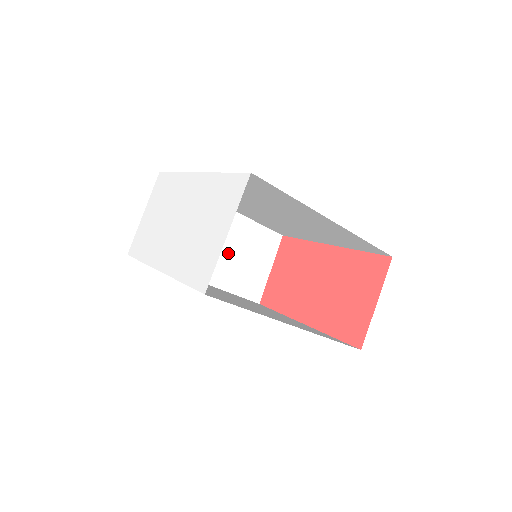
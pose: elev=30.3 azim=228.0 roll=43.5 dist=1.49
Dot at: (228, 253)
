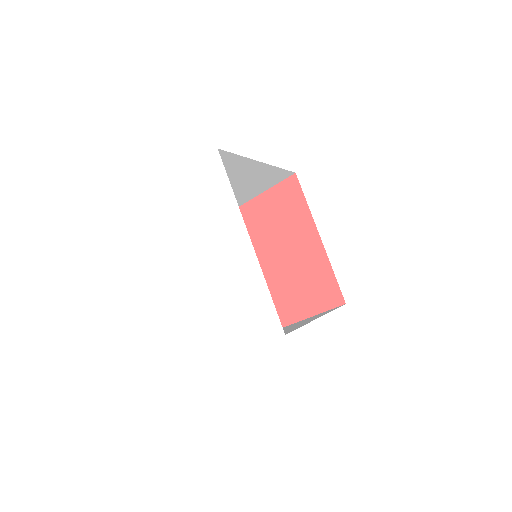
Dot at: (238, 187)
